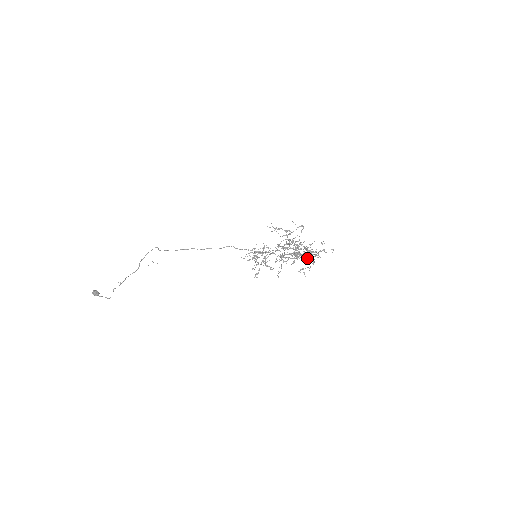
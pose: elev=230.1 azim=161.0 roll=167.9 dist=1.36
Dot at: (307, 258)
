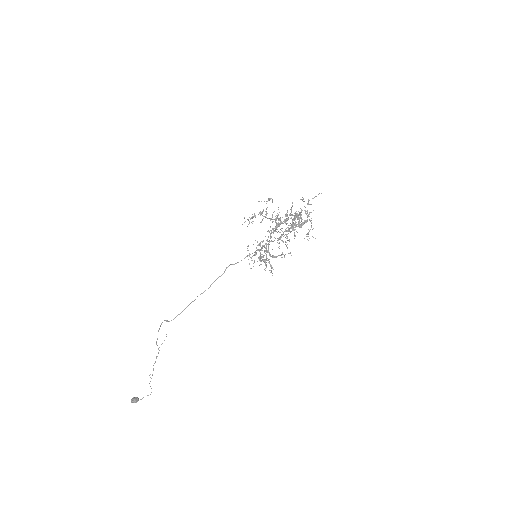
Dot at: occluded
